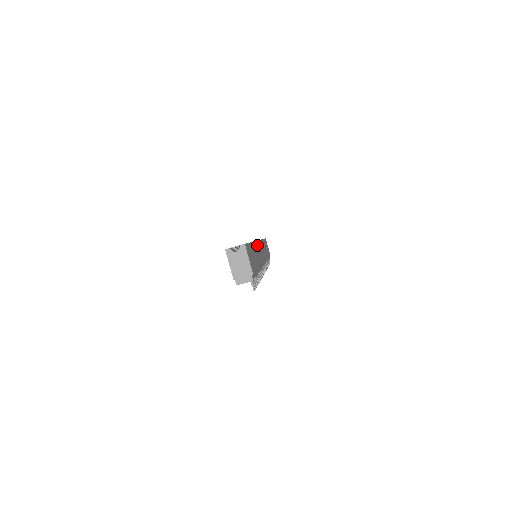
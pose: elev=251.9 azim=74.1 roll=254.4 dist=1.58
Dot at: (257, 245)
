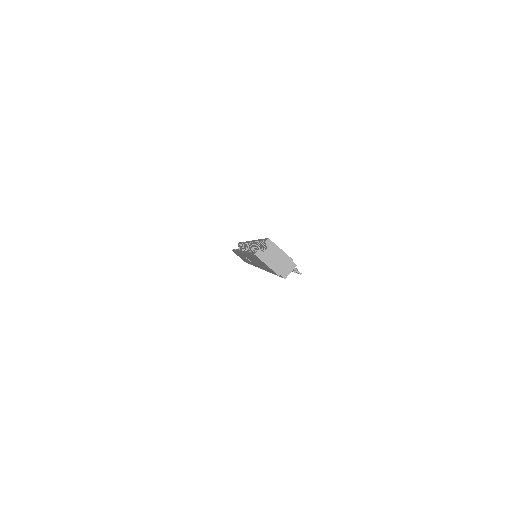
Dot at: occluded
